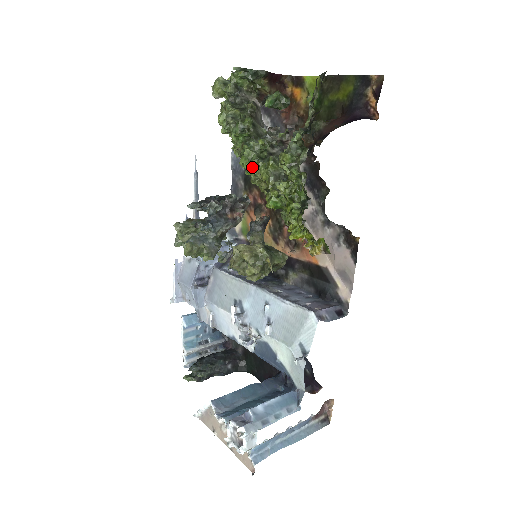
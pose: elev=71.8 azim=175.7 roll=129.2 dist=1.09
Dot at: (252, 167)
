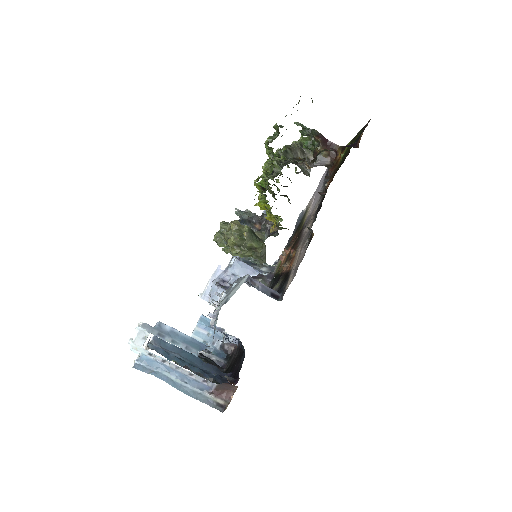
Dot at: occluded
